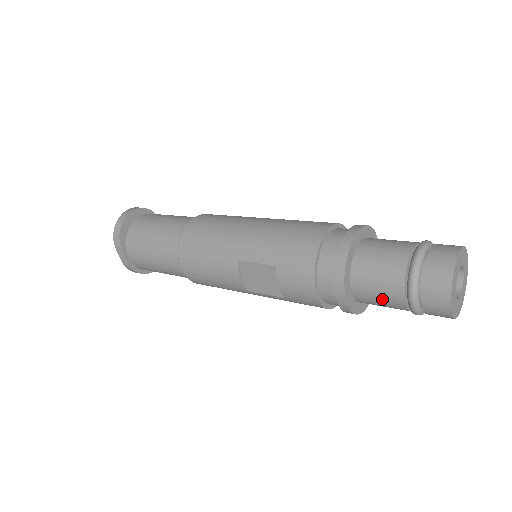
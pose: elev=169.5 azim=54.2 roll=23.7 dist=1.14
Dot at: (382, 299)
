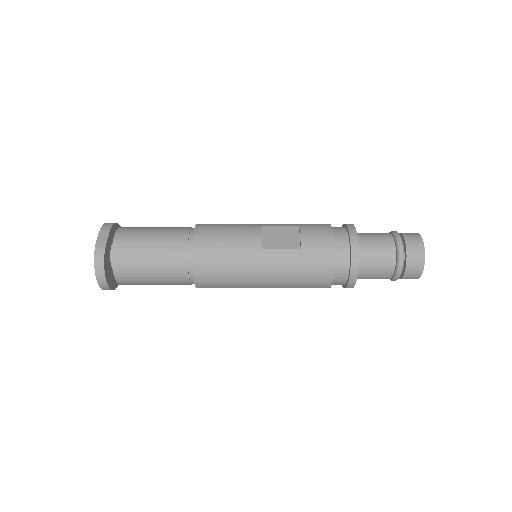
Dot at: (379, 245)
